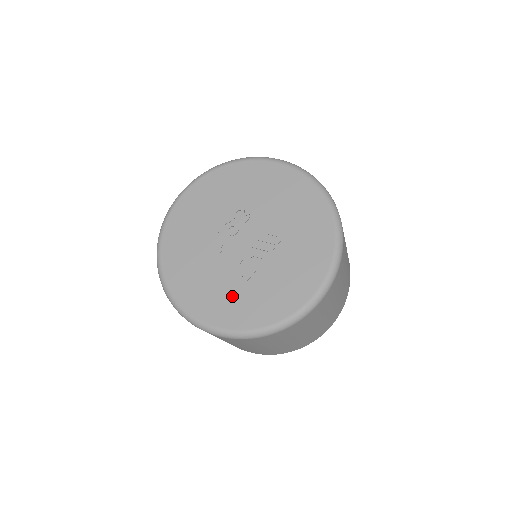
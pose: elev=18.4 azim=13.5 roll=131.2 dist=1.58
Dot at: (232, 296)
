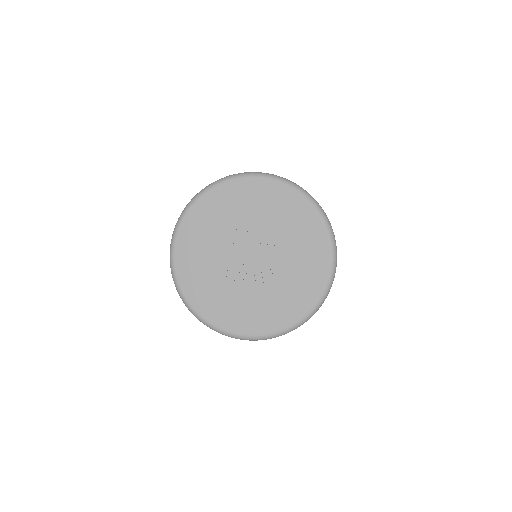
Dot at: (204, 273)
